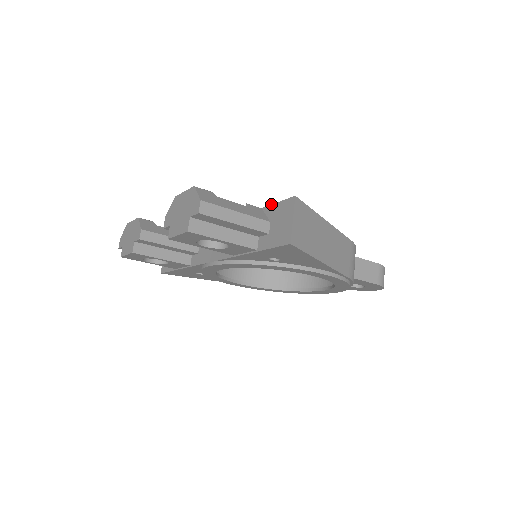
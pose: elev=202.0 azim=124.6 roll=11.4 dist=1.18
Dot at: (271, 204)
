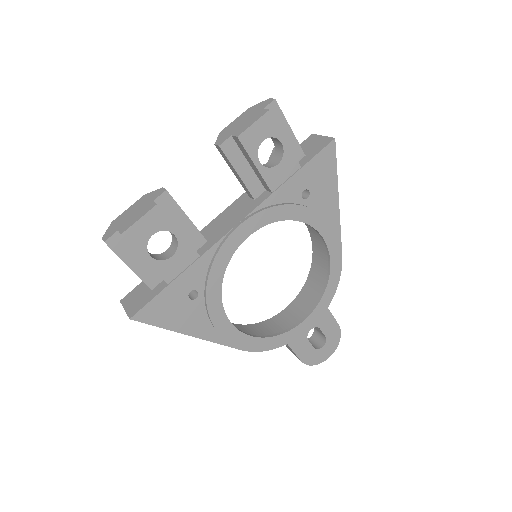
Dot at: occluded
